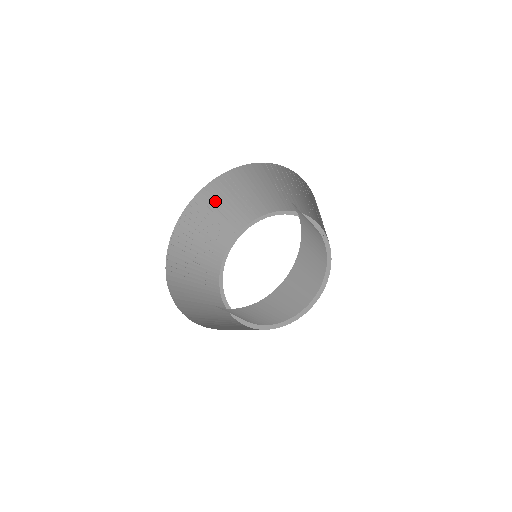
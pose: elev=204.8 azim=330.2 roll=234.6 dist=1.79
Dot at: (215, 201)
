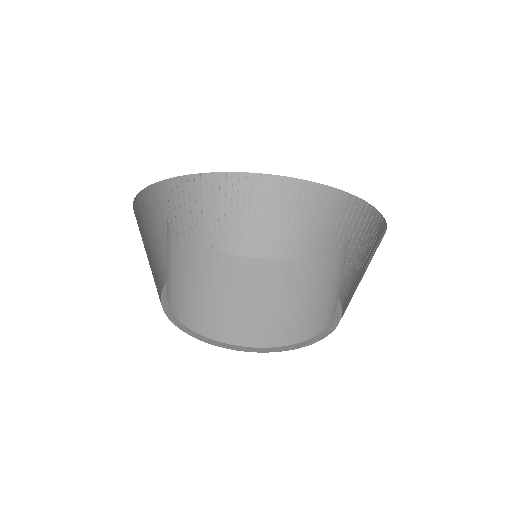
Dot at: (269, 200)
